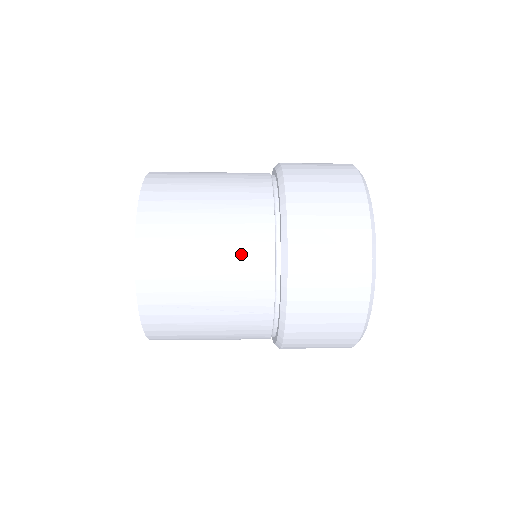
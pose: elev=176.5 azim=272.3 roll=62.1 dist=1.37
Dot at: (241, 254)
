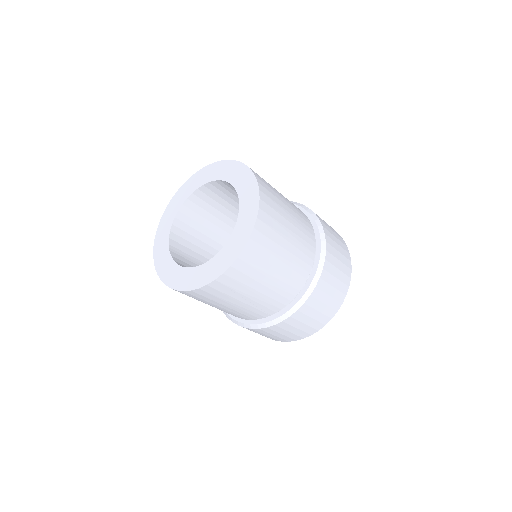
Dot at: (290, 279)
